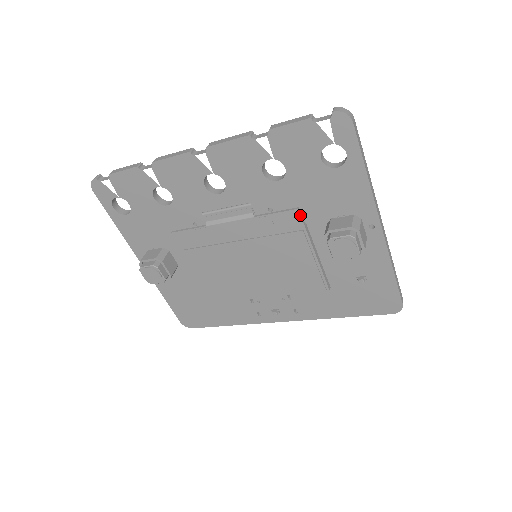
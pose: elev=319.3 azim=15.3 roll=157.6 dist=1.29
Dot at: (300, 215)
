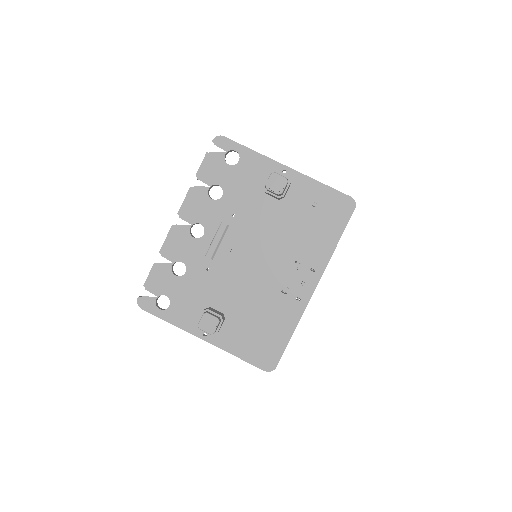
Dot at: (247, 200)
